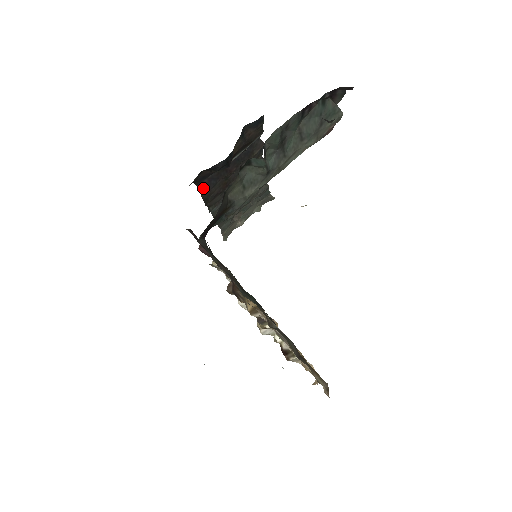
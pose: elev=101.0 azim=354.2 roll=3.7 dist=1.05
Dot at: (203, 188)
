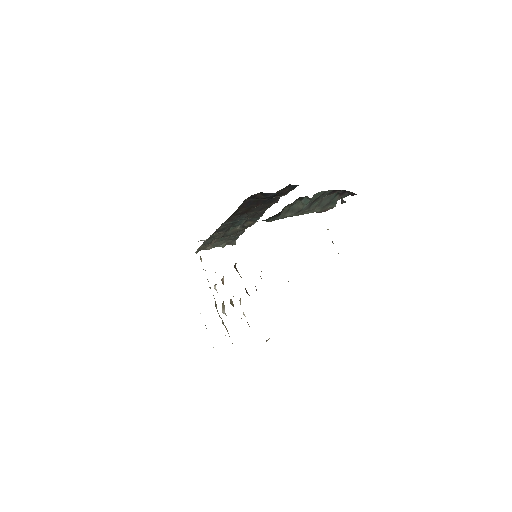
Dot at: (243, 204)
